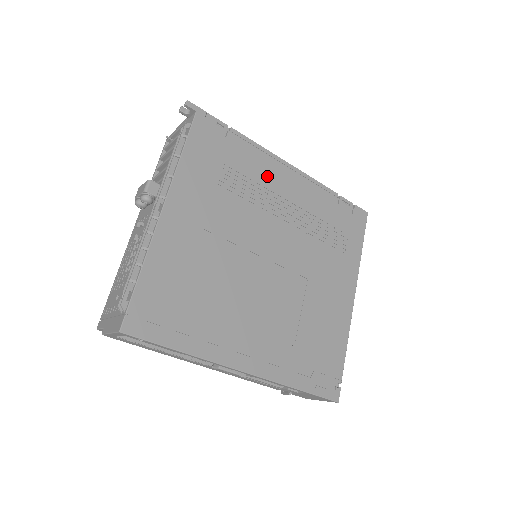
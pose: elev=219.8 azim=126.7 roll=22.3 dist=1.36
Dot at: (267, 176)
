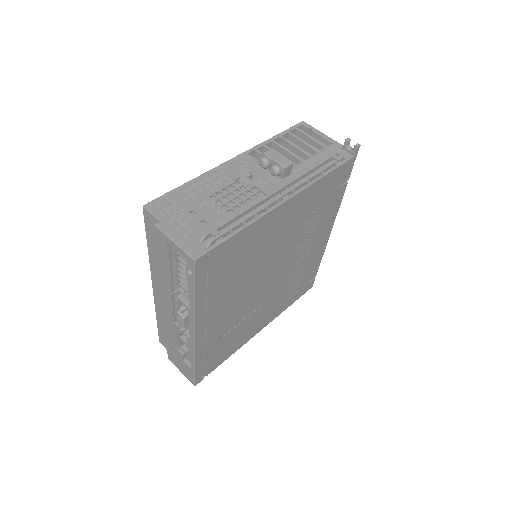
Dot at: (322, 227)
